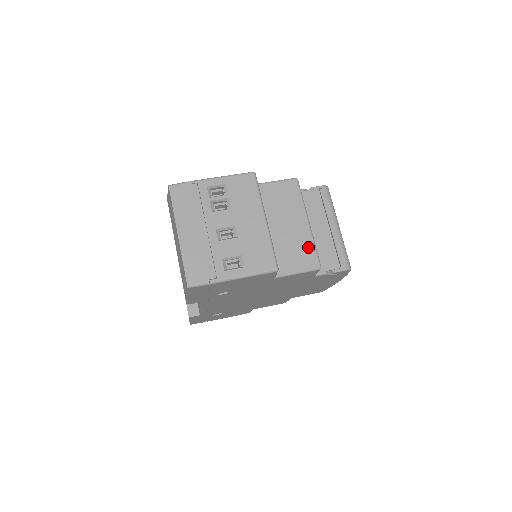
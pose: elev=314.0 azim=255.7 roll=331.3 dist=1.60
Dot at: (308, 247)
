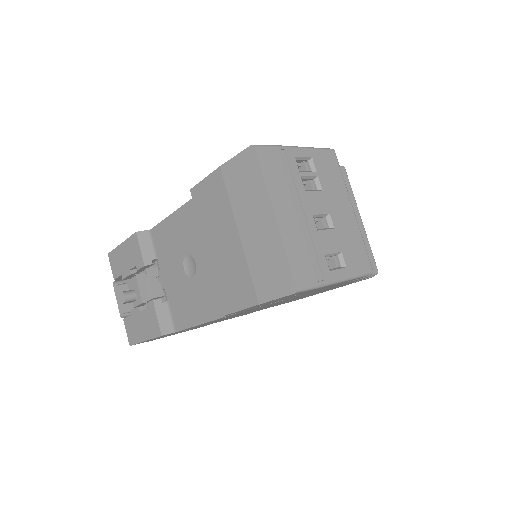
Dot at: (366, 248)
